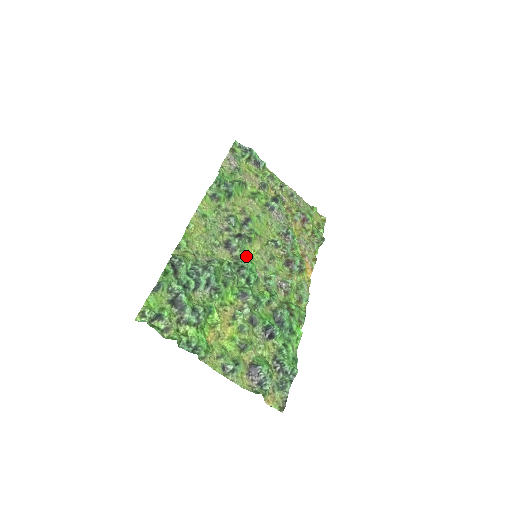
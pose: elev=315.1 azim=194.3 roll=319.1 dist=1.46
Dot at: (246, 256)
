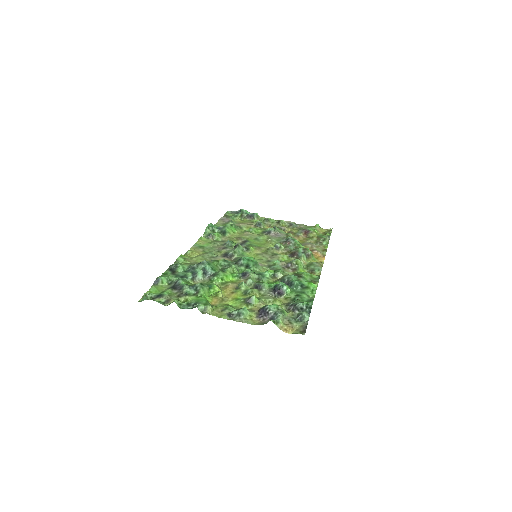
Dot at: occluded
